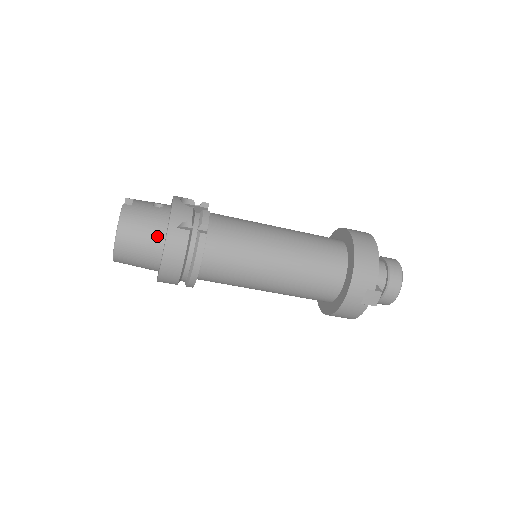
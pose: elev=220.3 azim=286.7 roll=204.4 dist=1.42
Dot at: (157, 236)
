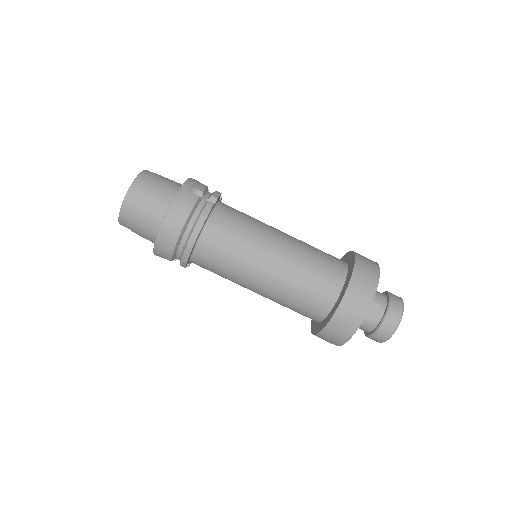
Dot at: (167, 197)
